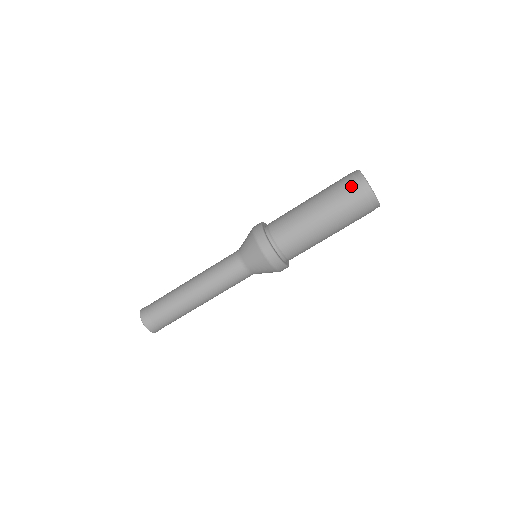
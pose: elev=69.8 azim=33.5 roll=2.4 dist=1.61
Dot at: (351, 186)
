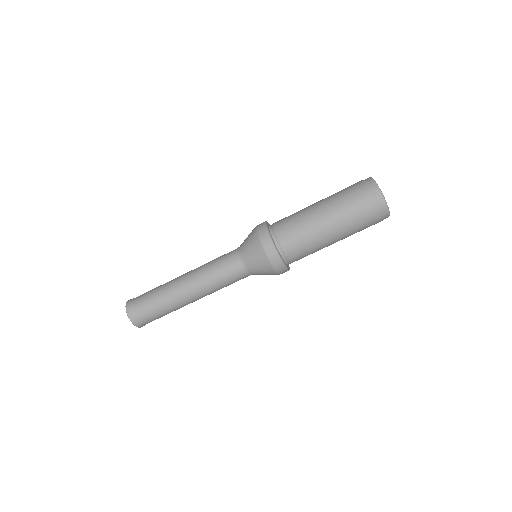
Dot at: (364, 194)
